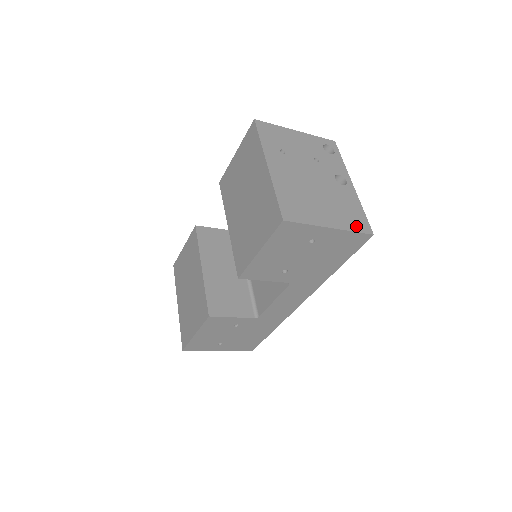
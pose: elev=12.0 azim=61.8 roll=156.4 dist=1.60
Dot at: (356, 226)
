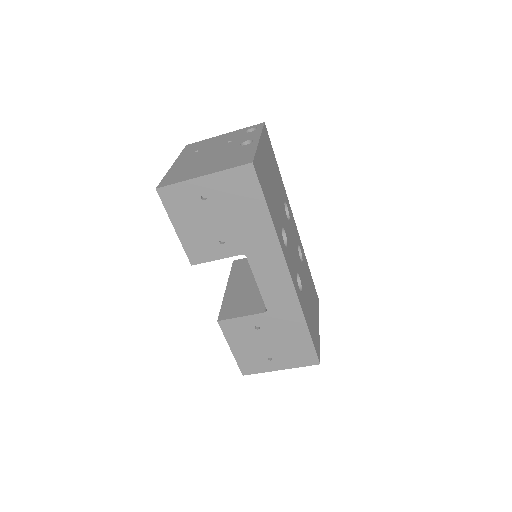
Dot at: (235, 165)
